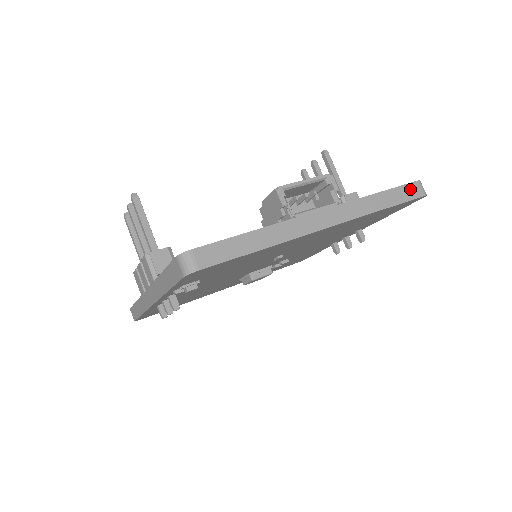
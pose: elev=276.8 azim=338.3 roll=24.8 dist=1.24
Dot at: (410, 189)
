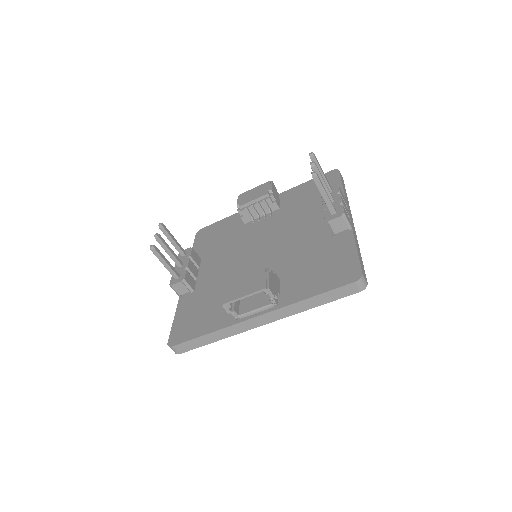
Dot at: (345, 290)
